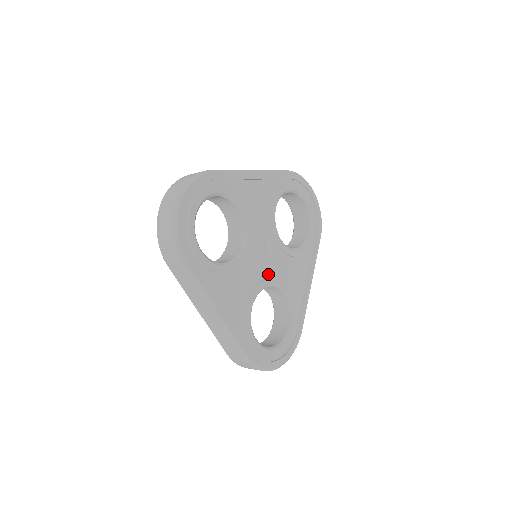
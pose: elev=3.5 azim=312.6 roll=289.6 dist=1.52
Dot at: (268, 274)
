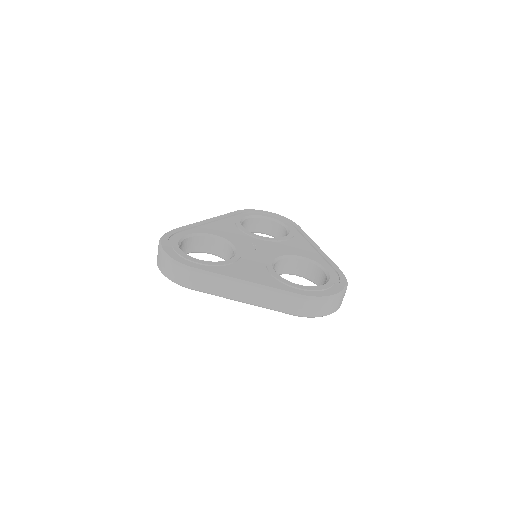
Dot at: (271, 254)
